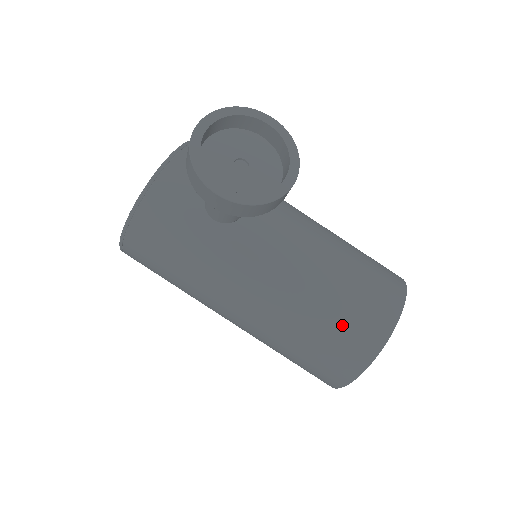
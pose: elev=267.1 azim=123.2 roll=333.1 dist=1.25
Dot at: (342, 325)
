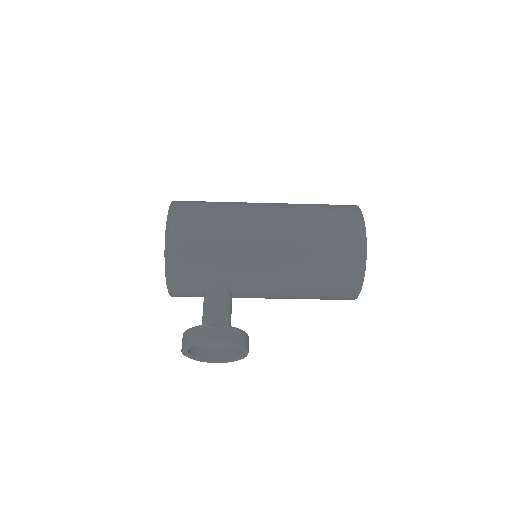
Dot at: occluded
